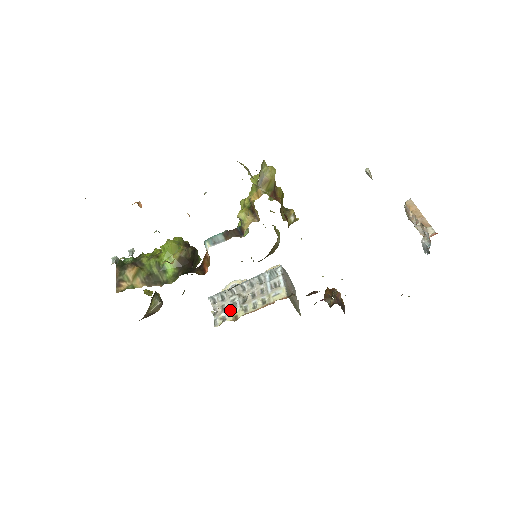
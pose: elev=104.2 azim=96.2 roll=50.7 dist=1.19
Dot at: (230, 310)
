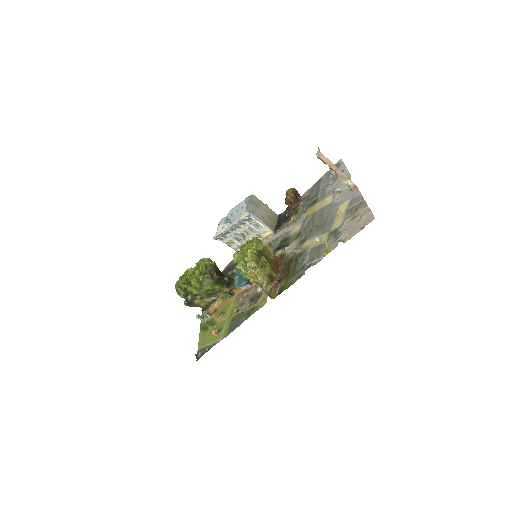
Dot at: (240, 244)
